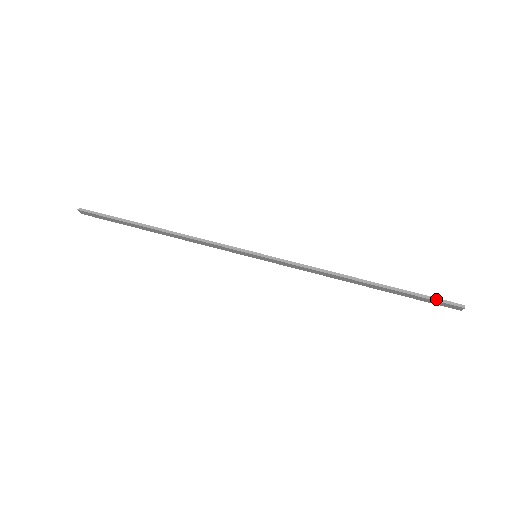
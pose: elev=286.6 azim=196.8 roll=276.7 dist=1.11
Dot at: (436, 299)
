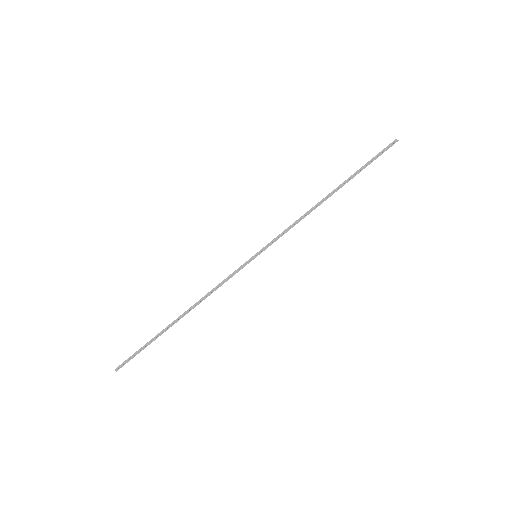
Dot at: (379, 154)
